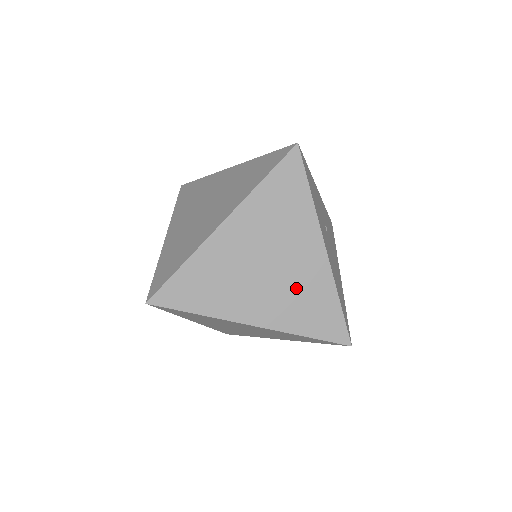
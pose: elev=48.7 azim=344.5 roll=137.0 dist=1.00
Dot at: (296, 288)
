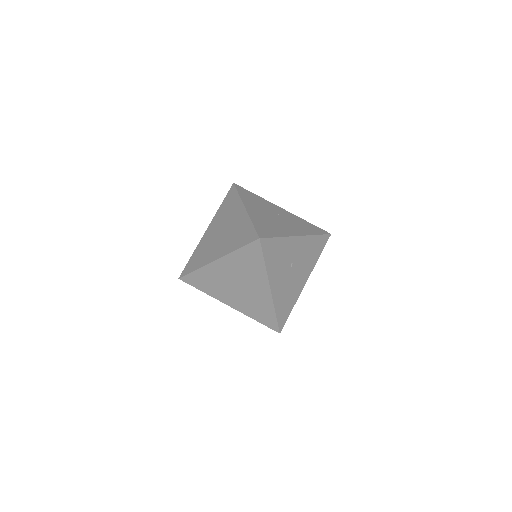
Dot at: (252, 300)
